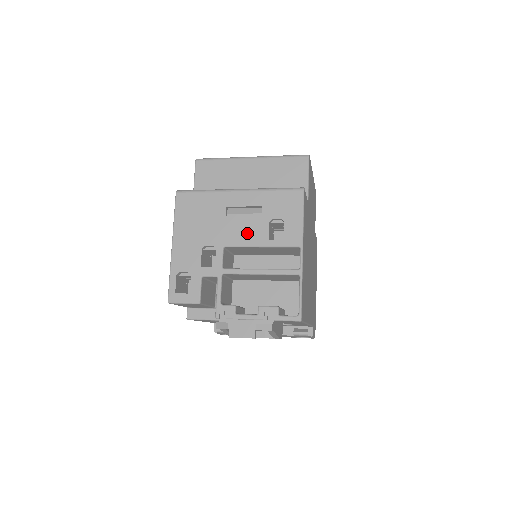
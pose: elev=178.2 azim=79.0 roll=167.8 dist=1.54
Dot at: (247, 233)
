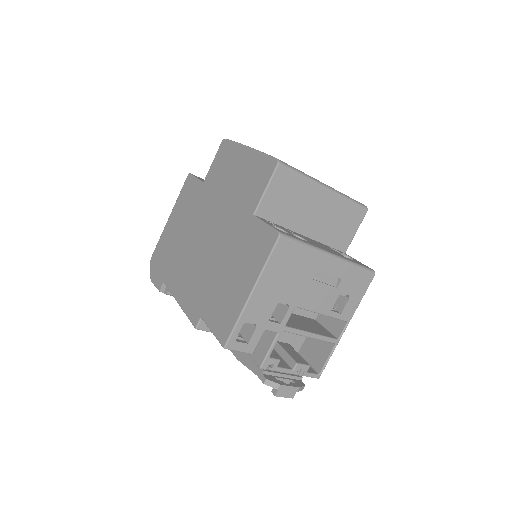
Dot at: (319, 300)
